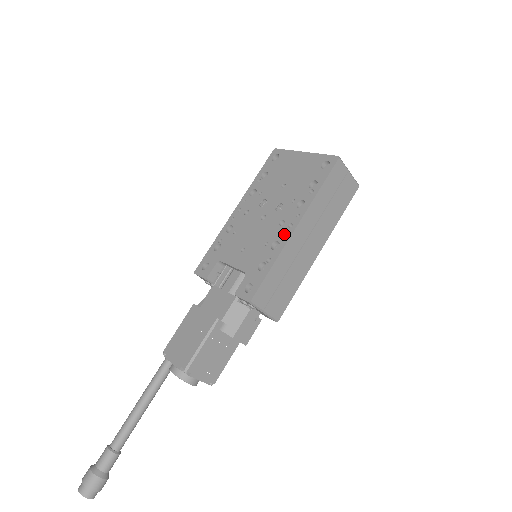
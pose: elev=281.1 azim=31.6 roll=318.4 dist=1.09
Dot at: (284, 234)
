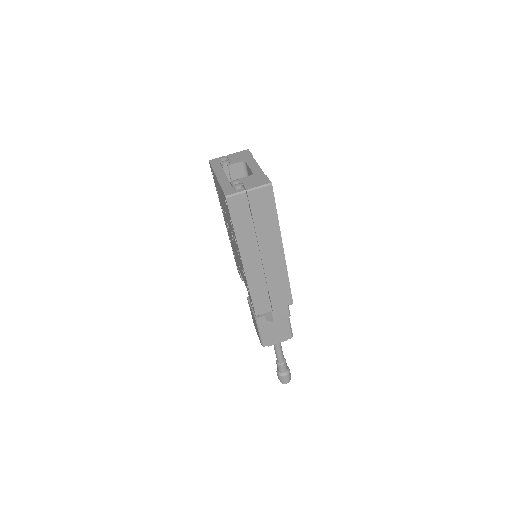
Dot at: (242, 266)
